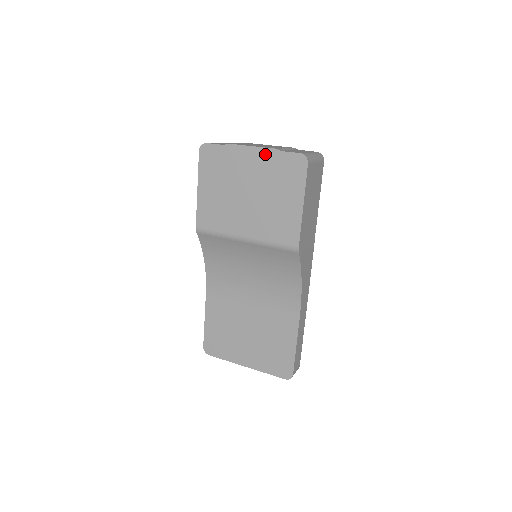
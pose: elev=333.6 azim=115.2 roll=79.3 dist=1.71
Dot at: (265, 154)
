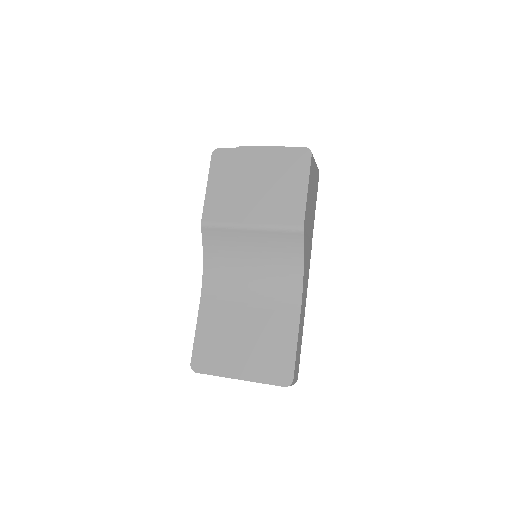
Dot at: (273, 151)
